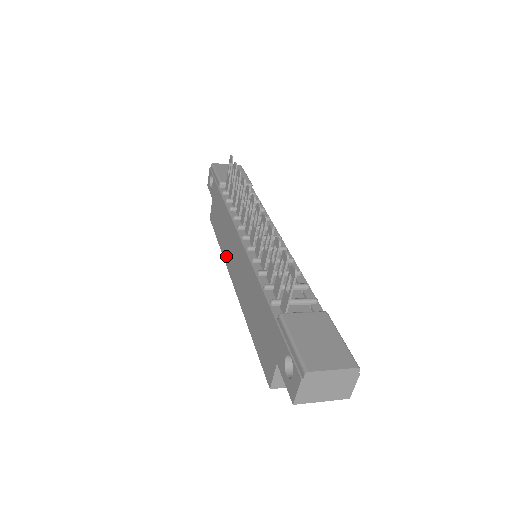
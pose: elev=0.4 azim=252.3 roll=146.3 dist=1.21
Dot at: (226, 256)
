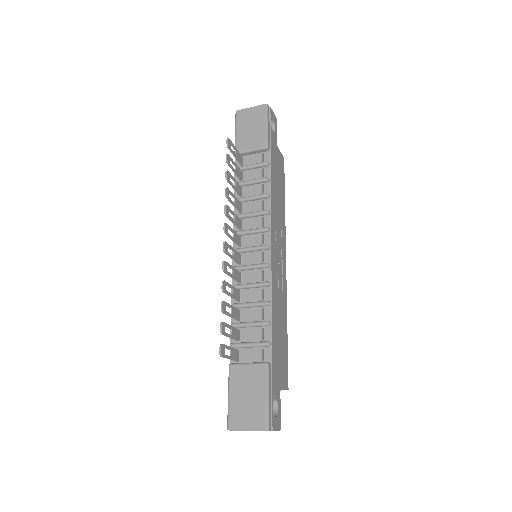
Dot at: occluded
